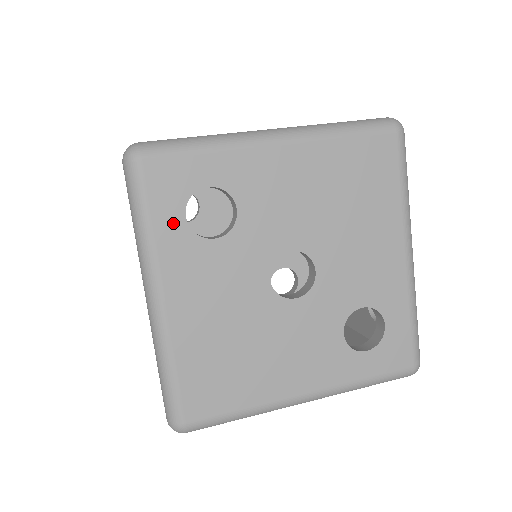
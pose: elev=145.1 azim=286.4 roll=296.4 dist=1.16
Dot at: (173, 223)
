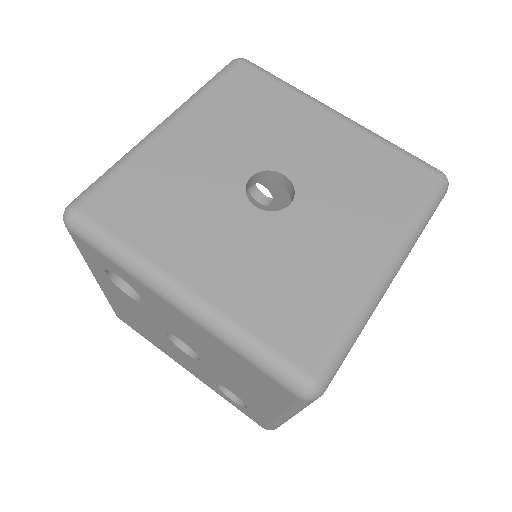
Dot at: (98, 268)
